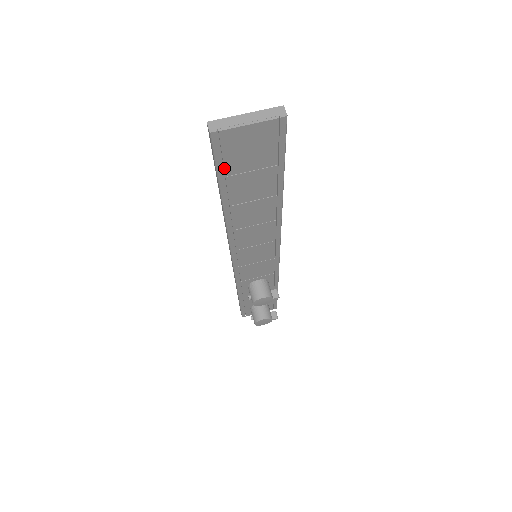
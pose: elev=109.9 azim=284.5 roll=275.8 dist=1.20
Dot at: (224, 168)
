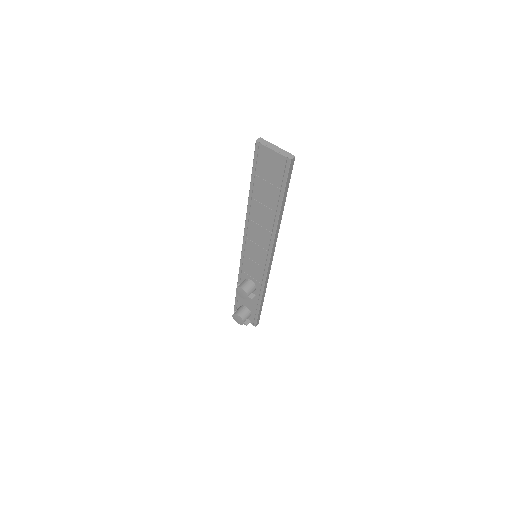
Dot at: (256, 168)
